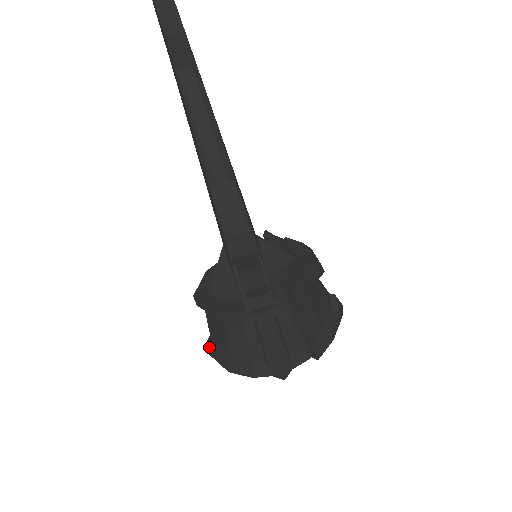
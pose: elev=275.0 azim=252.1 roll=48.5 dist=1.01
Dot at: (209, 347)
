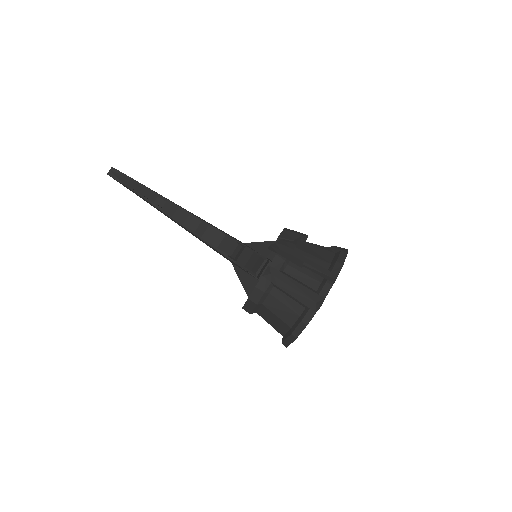
Dot at: (283, 340)
